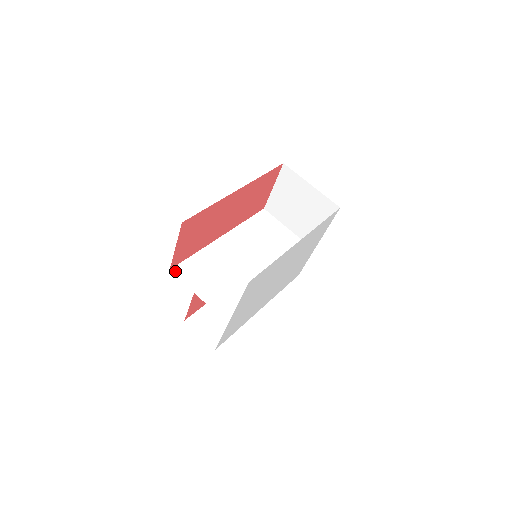
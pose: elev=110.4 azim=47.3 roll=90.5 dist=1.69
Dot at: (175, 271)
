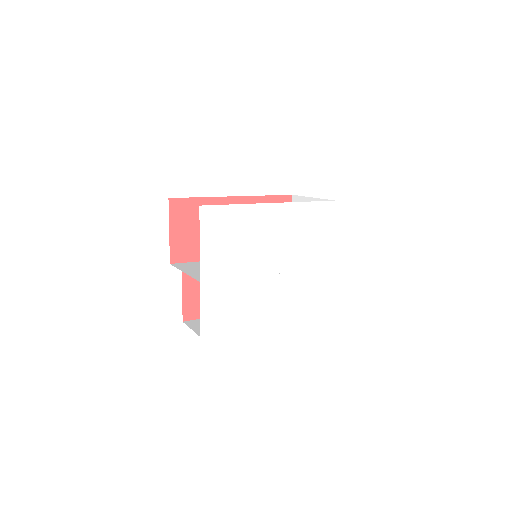
Dot at: (174, 264)
